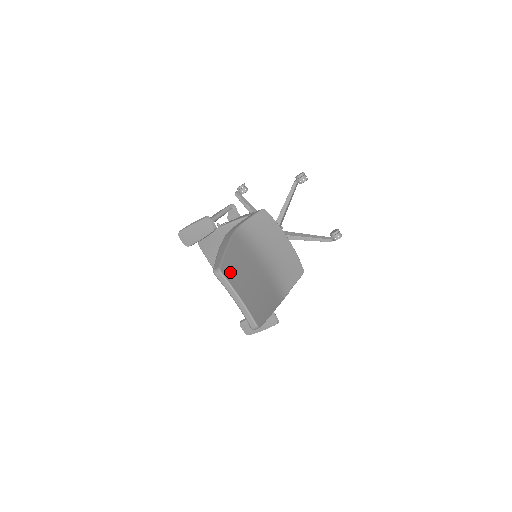
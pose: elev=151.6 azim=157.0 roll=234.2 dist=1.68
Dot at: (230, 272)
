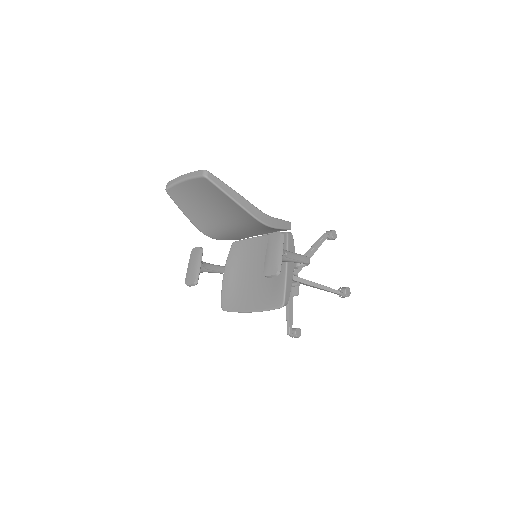
Dot at: occluded
